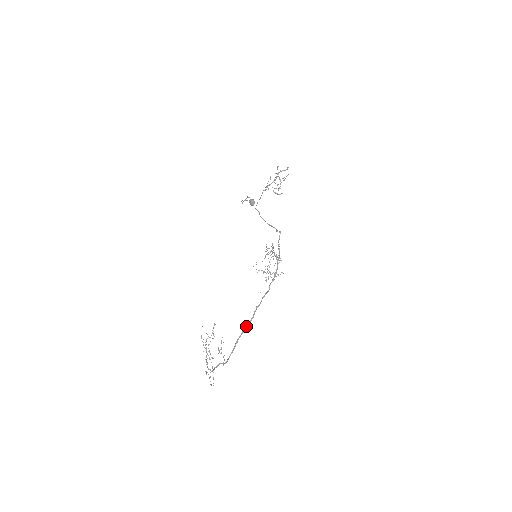
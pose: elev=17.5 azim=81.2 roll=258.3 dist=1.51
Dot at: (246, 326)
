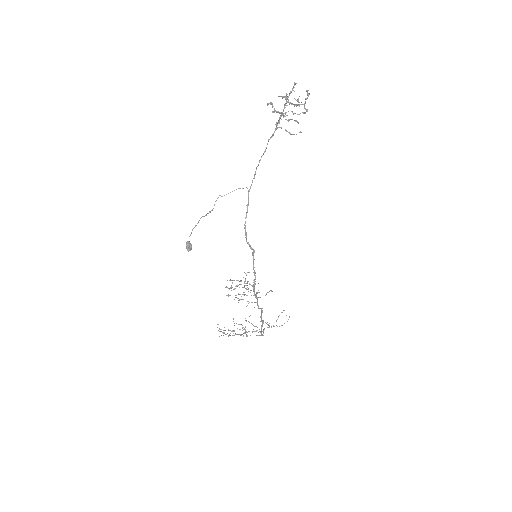
Dot at: (261, 321)
